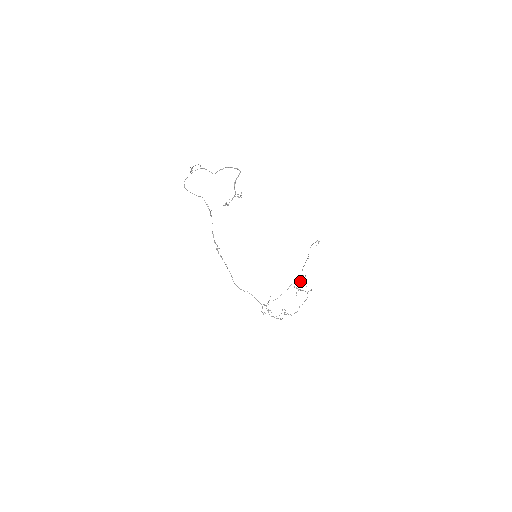
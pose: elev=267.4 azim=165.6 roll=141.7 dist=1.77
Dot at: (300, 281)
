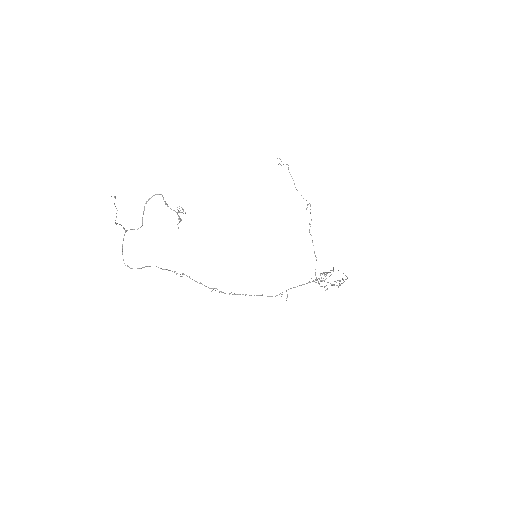
Dot at: occluded
